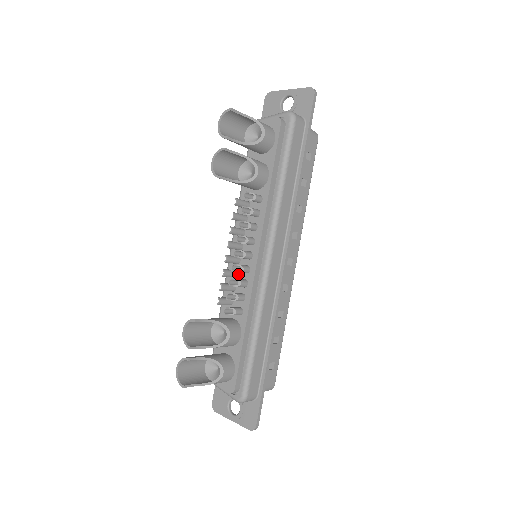
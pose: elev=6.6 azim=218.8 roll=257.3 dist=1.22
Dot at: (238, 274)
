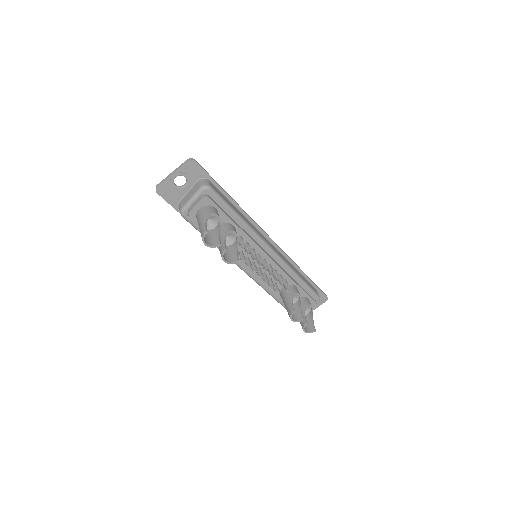
Dot at: (266, 273)
